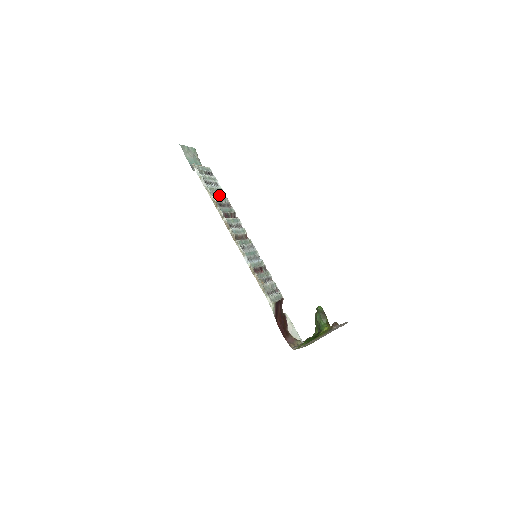
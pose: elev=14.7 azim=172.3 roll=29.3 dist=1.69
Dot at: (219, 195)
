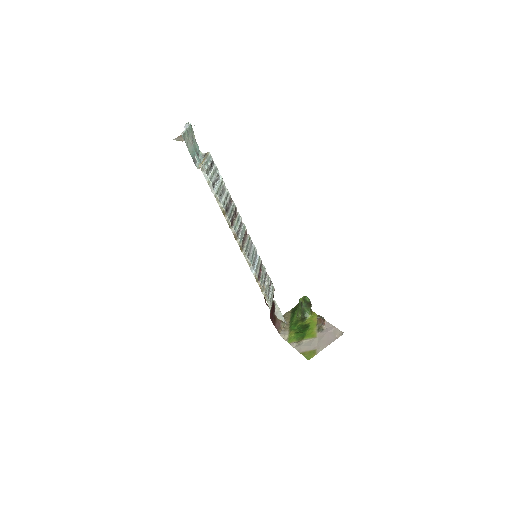
Dot at: (223, 193)
